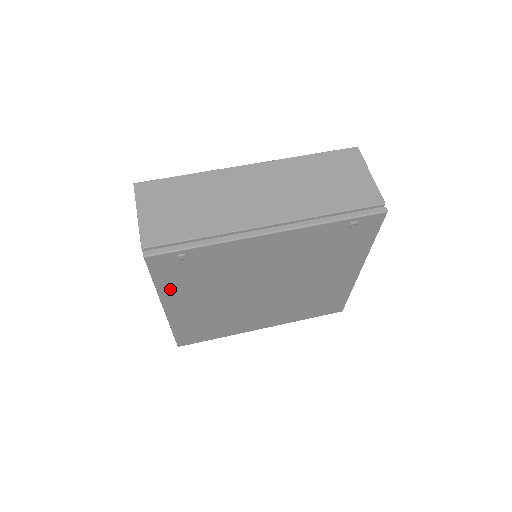
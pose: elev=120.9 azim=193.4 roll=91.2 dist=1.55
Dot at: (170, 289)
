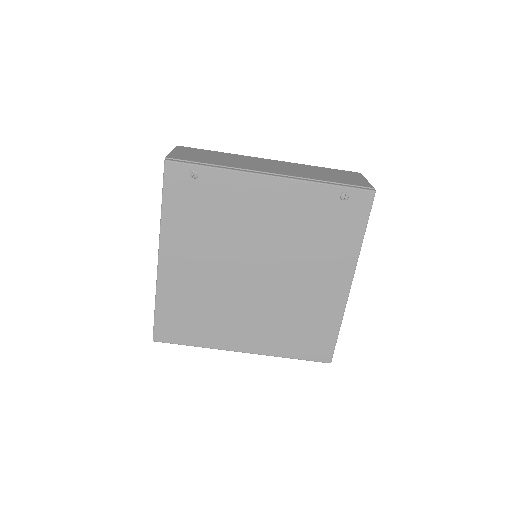
Dot at: (172, 222)
